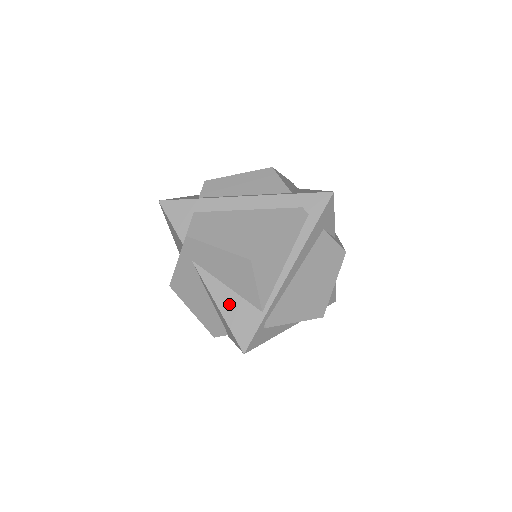
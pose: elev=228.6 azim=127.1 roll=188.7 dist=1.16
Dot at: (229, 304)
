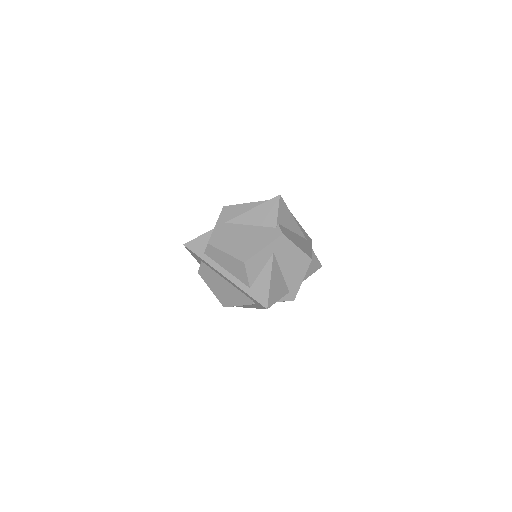
Dot at: occluded
